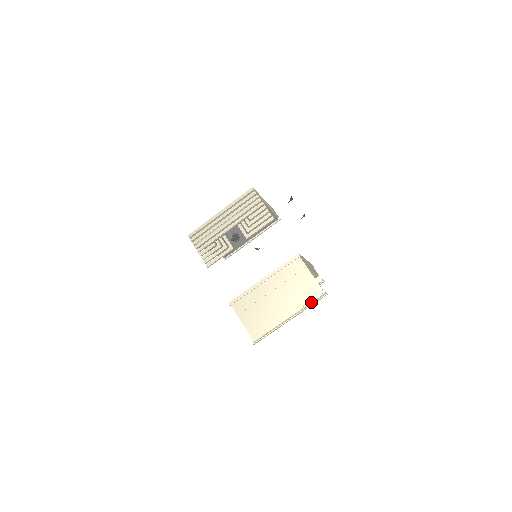
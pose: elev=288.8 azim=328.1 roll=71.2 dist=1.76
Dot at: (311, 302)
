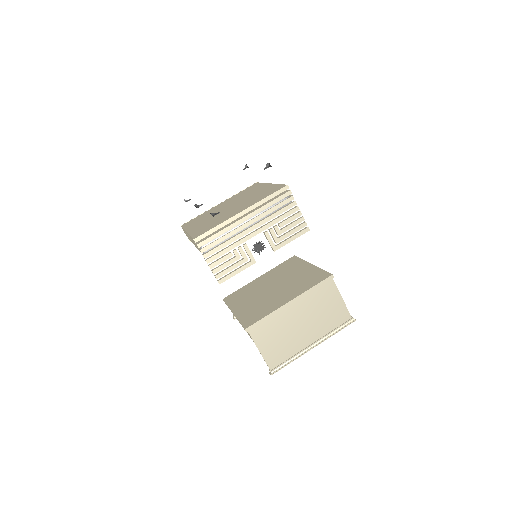
Dot at: (338, 328)
